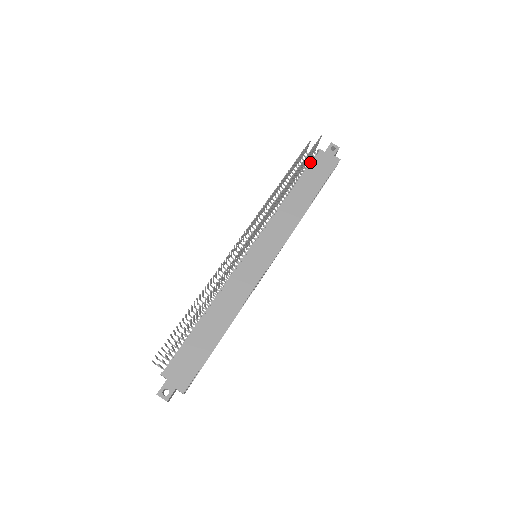
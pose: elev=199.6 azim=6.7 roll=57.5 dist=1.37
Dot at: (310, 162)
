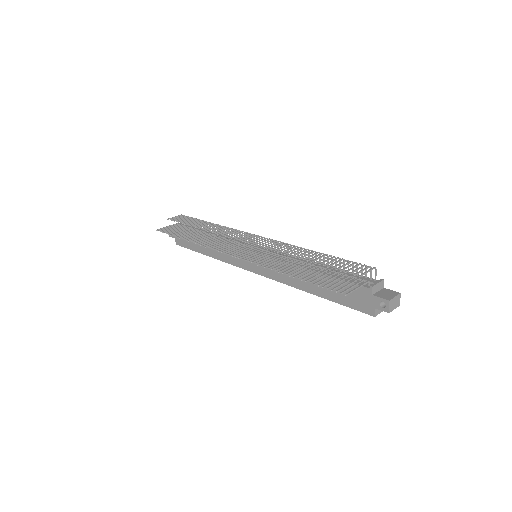
Dot at: occluded
